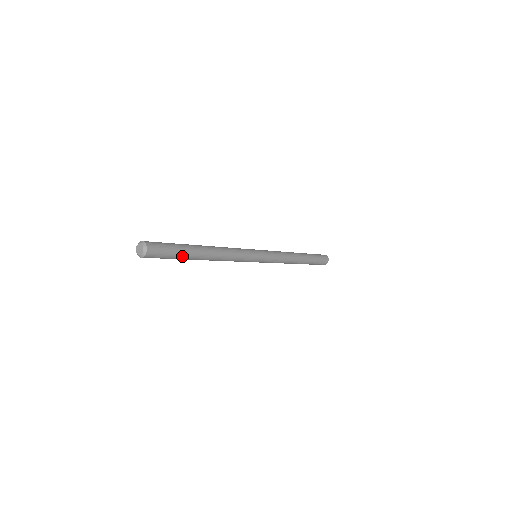
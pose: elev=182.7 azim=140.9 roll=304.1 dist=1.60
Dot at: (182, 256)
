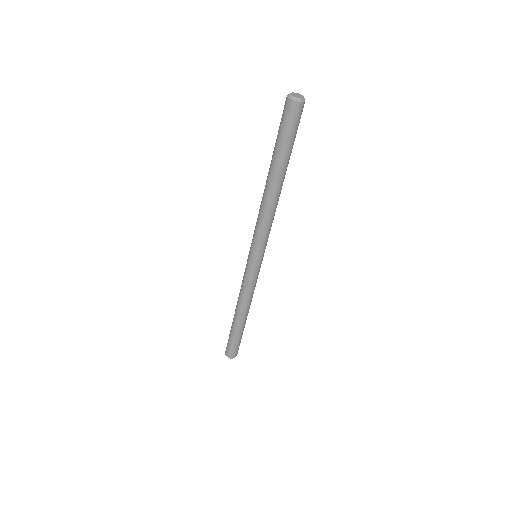
Dot at: (288, 152)
